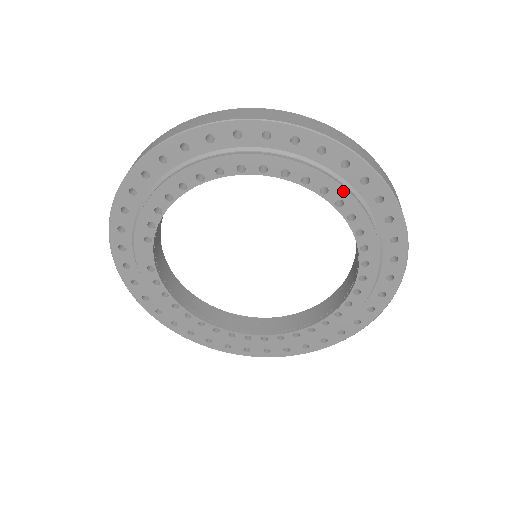
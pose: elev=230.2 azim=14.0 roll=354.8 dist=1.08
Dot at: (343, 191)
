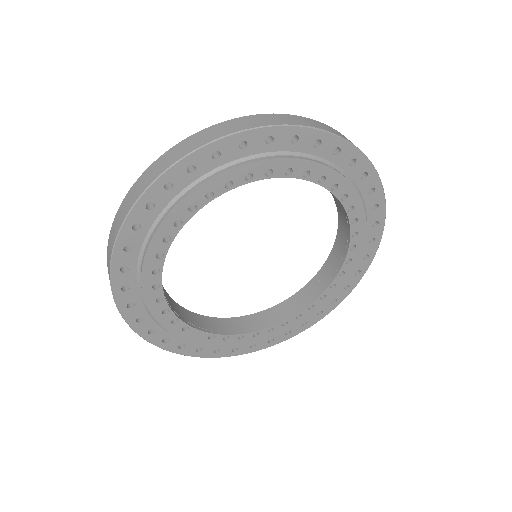
Dot at: (239, 169)
